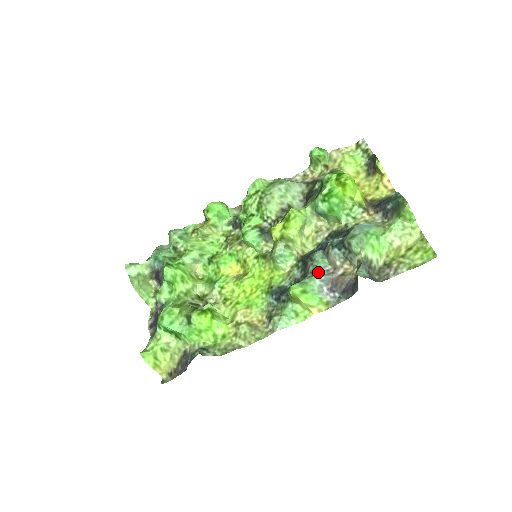
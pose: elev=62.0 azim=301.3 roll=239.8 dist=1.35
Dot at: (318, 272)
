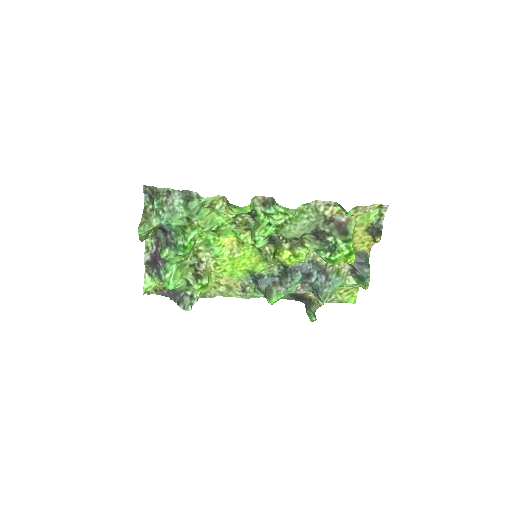
Dot at: (291, 291)
